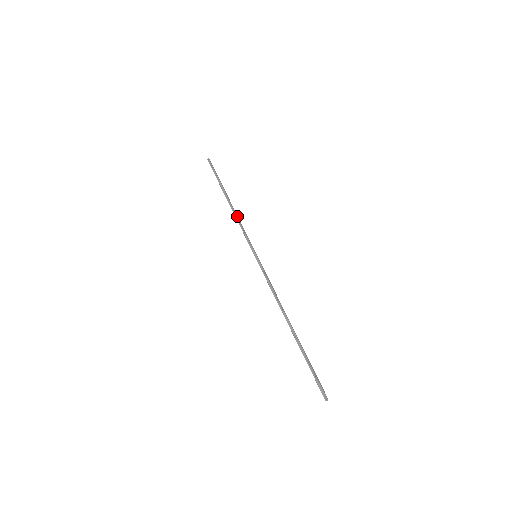
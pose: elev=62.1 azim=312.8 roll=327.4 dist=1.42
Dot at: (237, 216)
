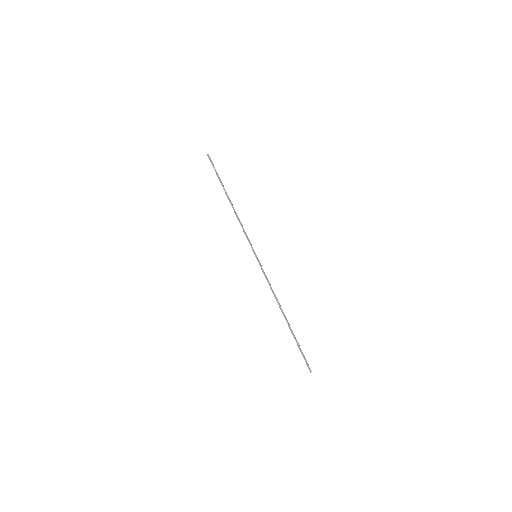
Dot at: (238, 217)
